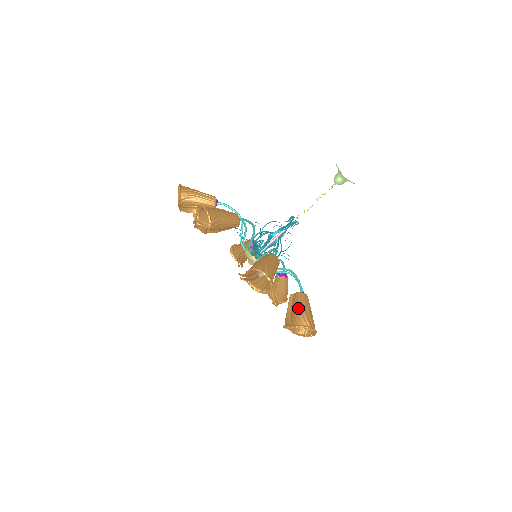
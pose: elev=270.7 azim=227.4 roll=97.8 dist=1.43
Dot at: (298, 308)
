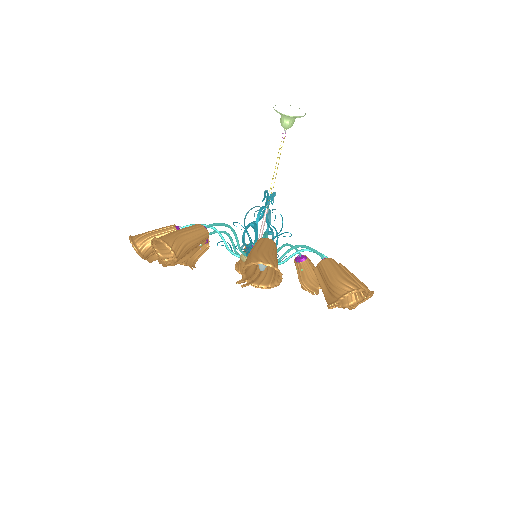
Dot at: (330, 278)
